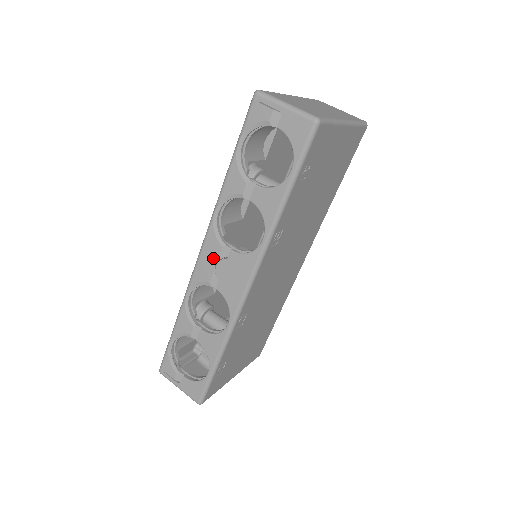
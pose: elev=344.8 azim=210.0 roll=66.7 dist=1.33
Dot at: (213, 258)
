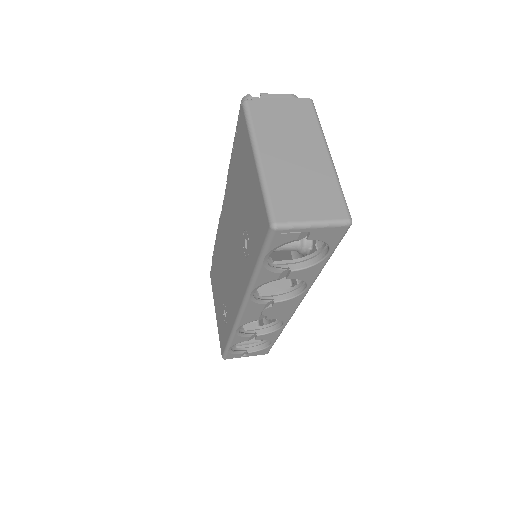
Dot at: (257, 311)
